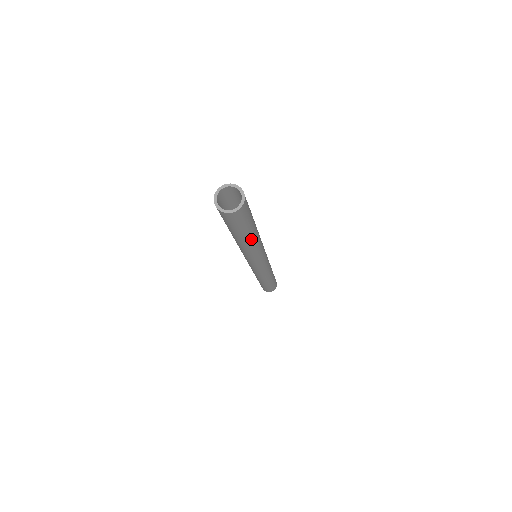
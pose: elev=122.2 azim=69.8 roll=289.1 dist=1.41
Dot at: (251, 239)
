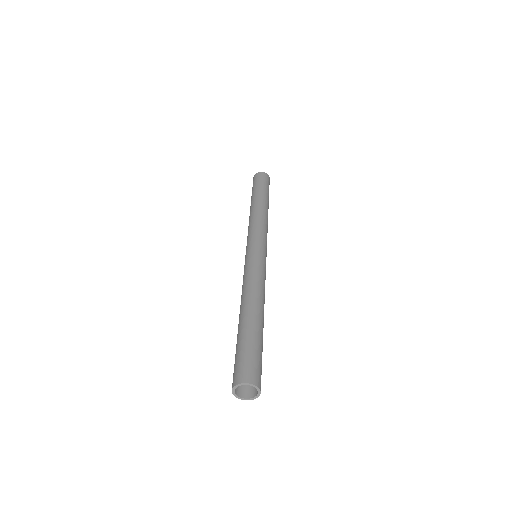
Dot at: occluded
